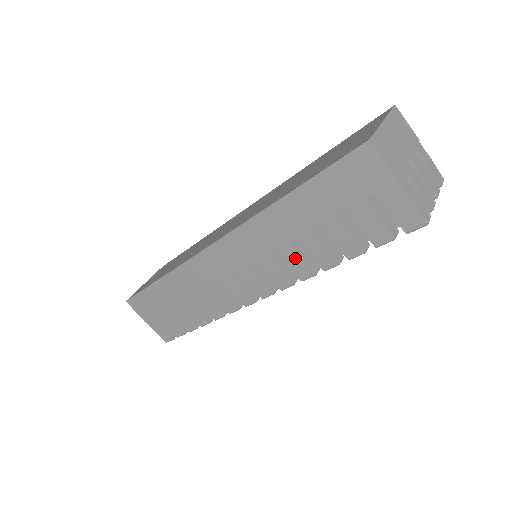
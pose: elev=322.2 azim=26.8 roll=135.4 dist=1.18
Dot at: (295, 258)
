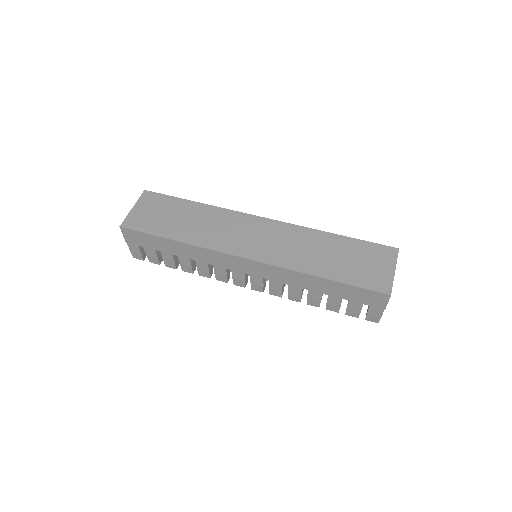
Dot at: (297, 293)
